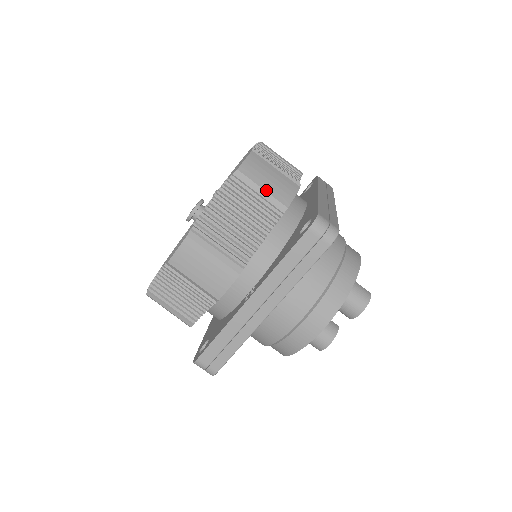
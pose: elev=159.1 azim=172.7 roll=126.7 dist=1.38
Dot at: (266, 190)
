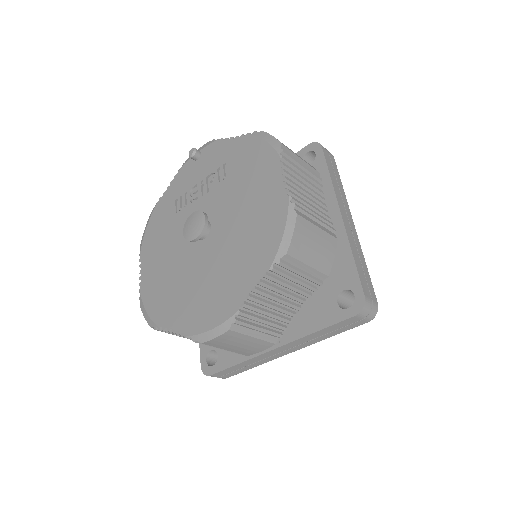
Dot at: (311, 266)
